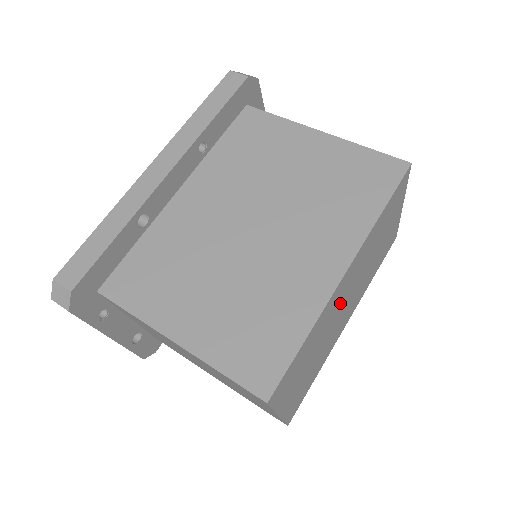
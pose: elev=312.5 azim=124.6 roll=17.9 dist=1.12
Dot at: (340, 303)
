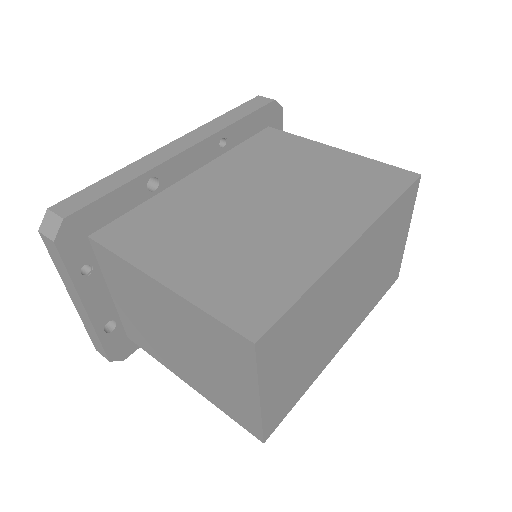
Dot at: (341, 292)
